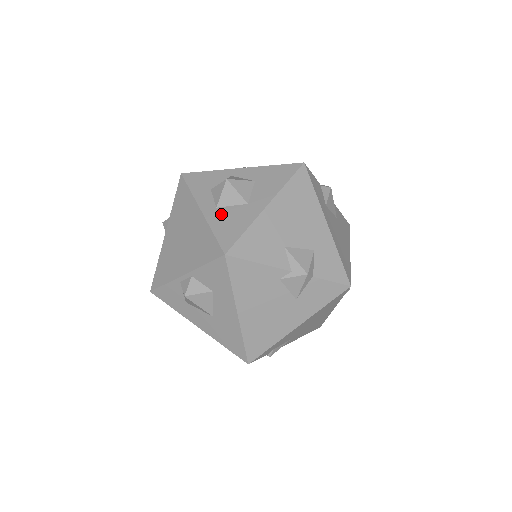
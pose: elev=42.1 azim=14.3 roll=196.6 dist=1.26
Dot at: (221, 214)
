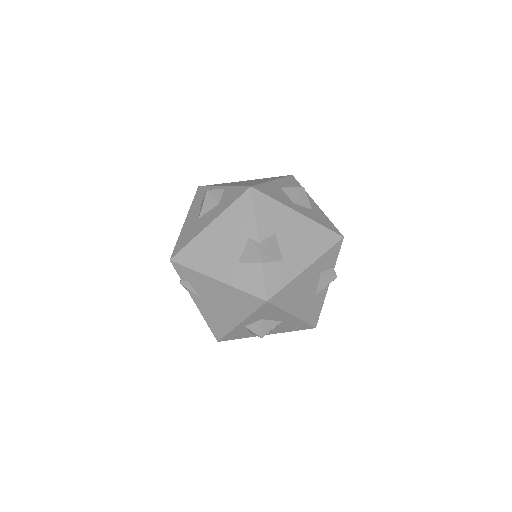
Dot at: (278, 189)
